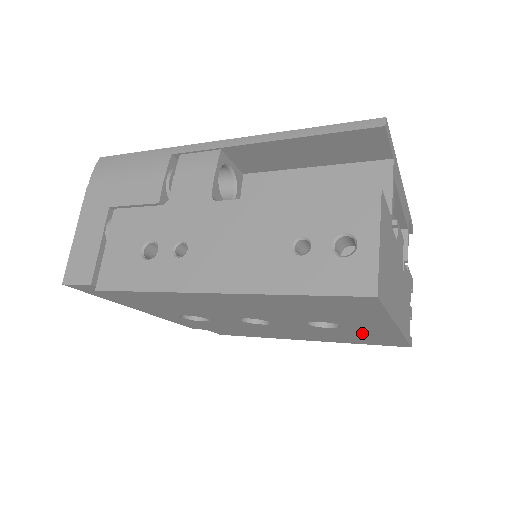
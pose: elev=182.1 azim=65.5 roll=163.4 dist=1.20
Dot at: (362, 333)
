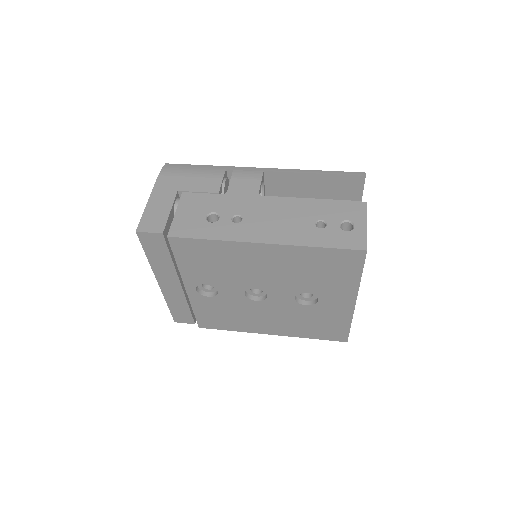
Dot at: (325, 314)
